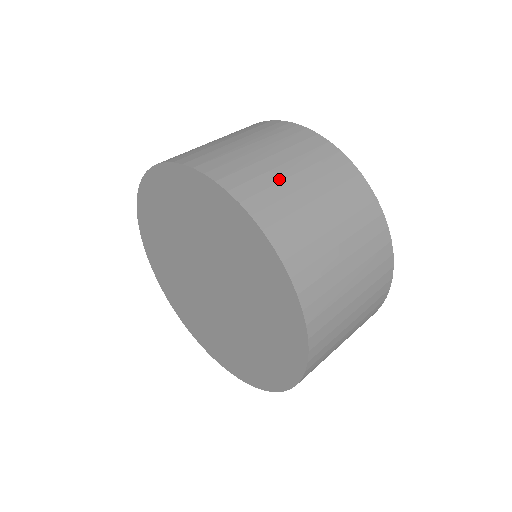
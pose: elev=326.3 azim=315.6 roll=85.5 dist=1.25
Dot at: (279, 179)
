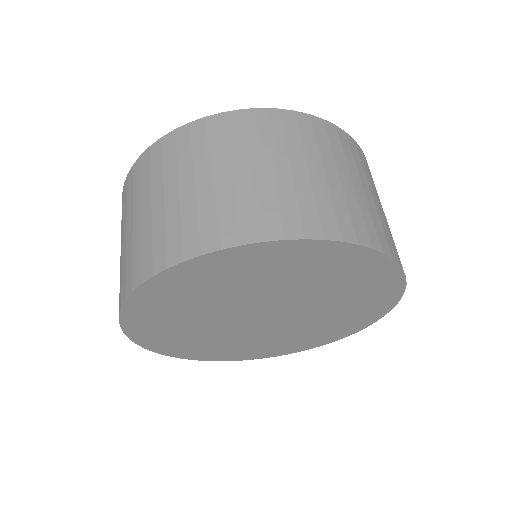
Dot at: (341, 192)
